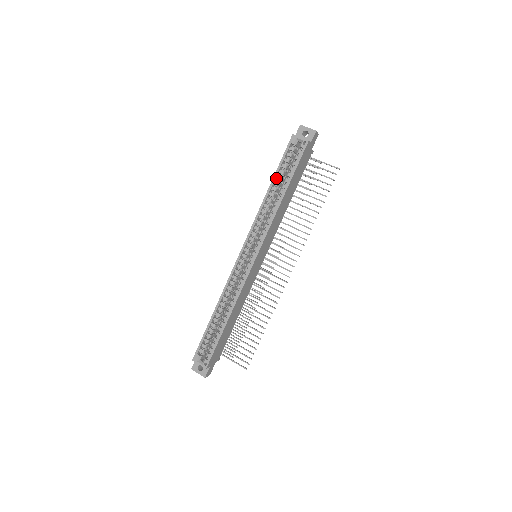
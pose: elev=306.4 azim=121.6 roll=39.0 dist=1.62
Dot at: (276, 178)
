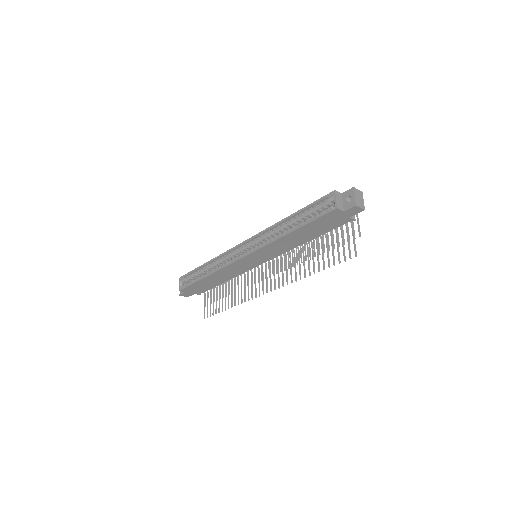
Dot at: (300, 214)
